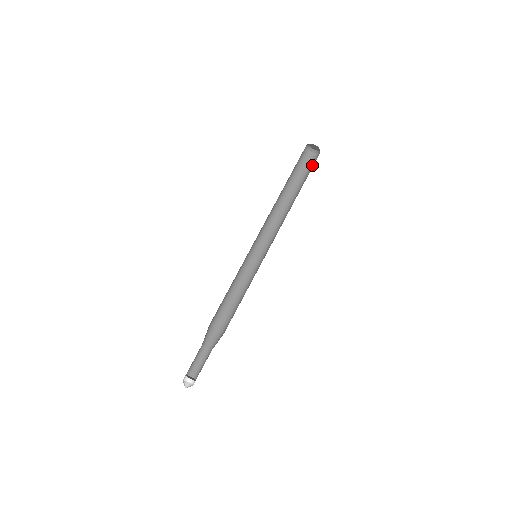
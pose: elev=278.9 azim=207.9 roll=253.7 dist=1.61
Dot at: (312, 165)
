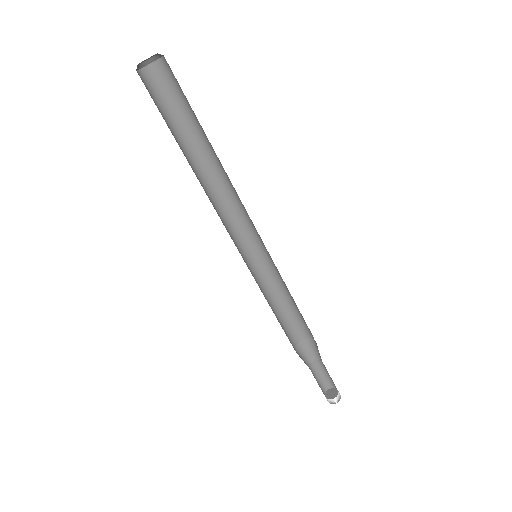
Dot at: (172, 85)
